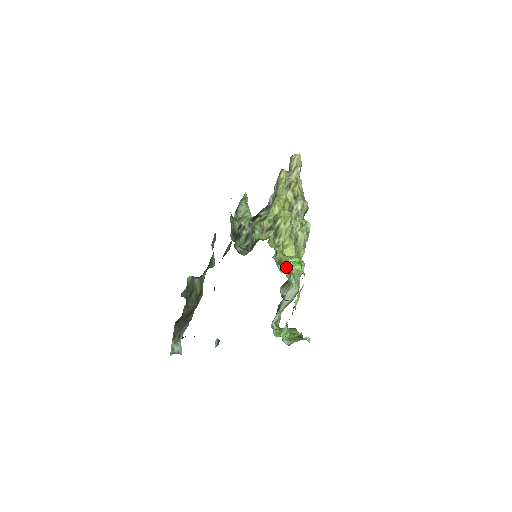
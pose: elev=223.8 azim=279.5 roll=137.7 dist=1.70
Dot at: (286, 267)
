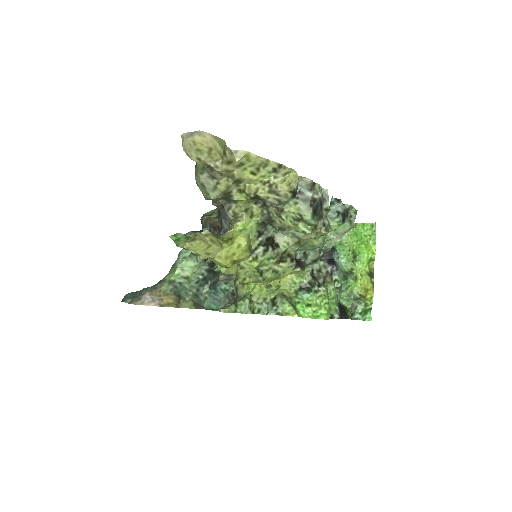
Dot at: (294, 306)
